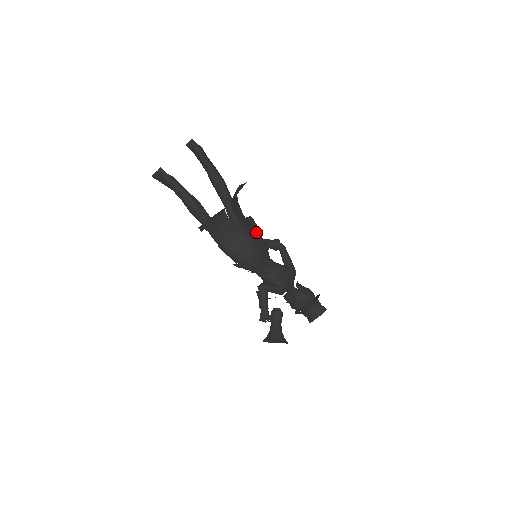
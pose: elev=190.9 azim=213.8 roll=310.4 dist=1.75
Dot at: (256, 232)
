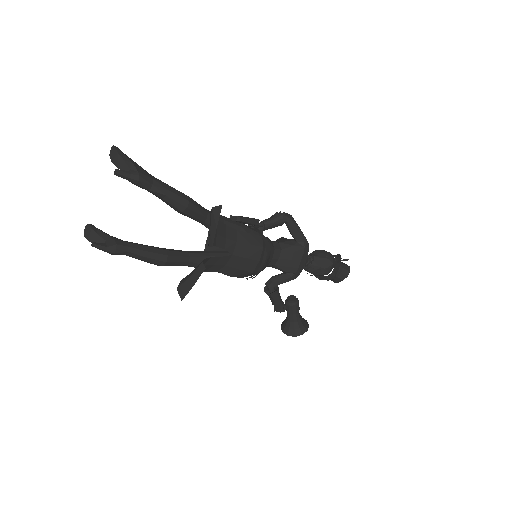
Dot at: (250, 238)
